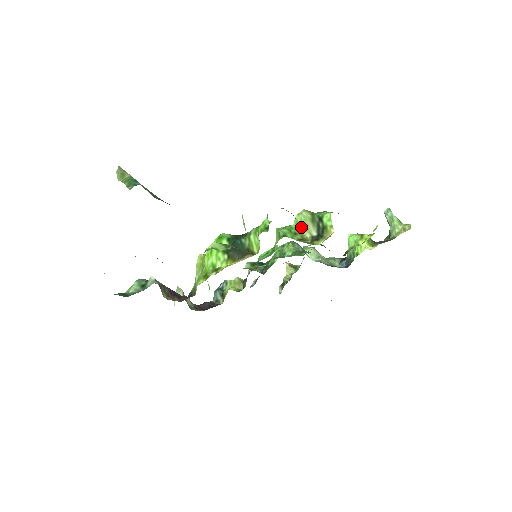
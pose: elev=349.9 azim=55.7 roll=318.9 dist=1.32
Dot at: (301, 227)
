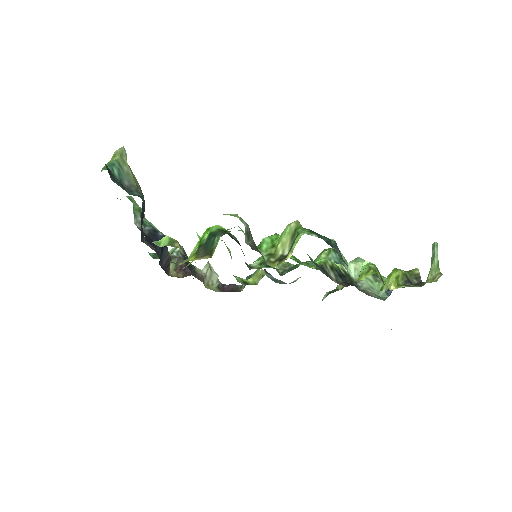
Dot at: (280, 240)
